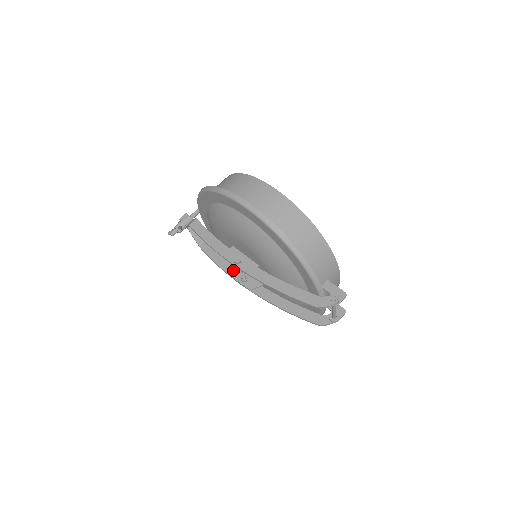
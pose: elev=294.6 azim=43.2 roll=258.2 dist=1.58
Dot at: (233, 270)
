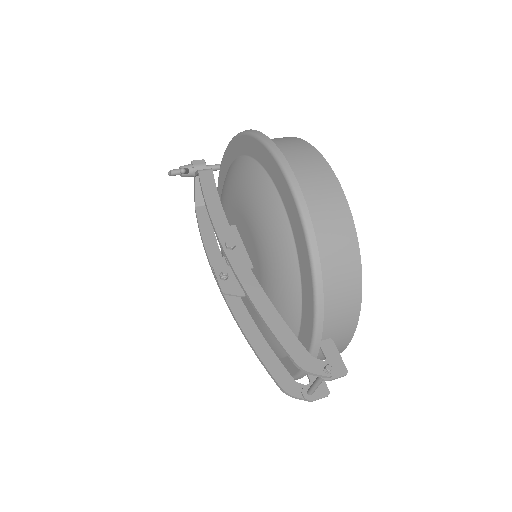
Dot at: (217, 257)
